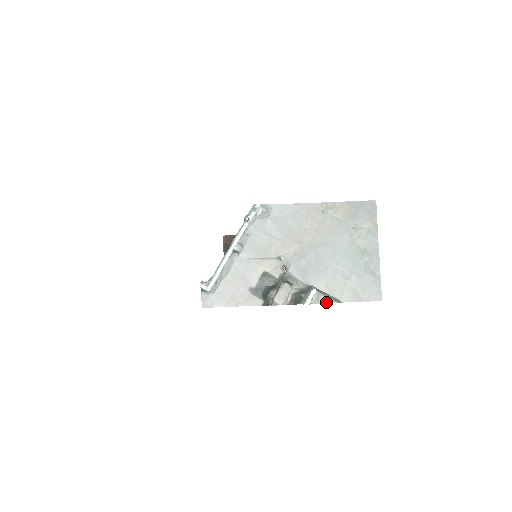
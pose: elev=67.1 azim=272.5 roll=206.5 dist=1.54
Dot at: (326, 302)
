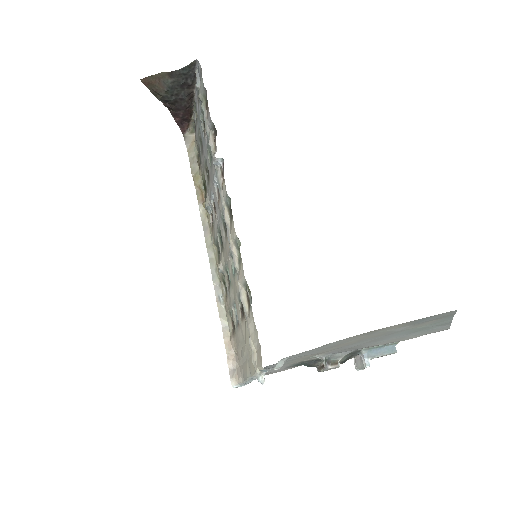
Dot at: occluded
